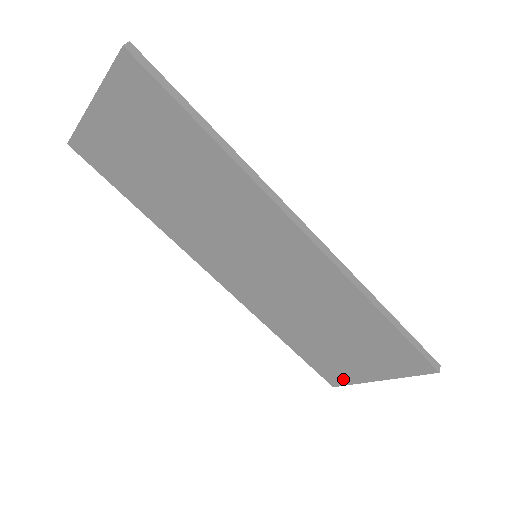
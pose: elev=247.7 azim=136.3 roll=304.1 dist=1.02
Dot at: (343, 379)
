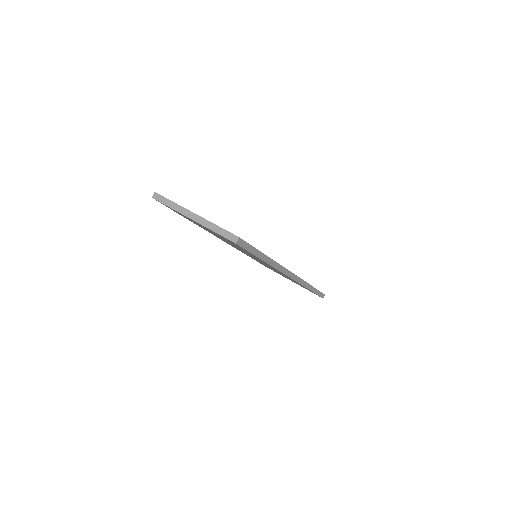
Dot at: occluded
